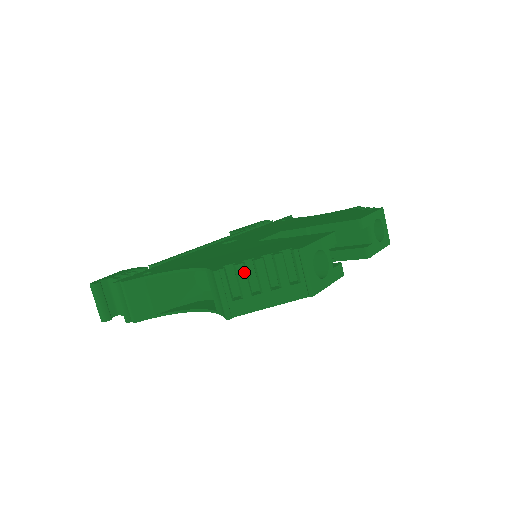
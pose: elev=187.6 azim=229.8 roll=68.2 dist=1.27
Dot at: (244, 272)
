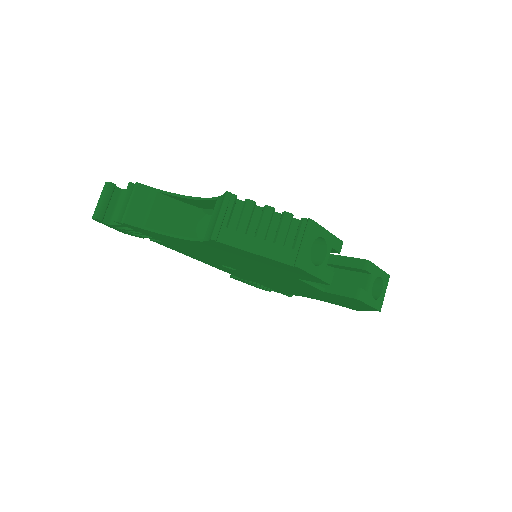
Dot at: (251, 209)
